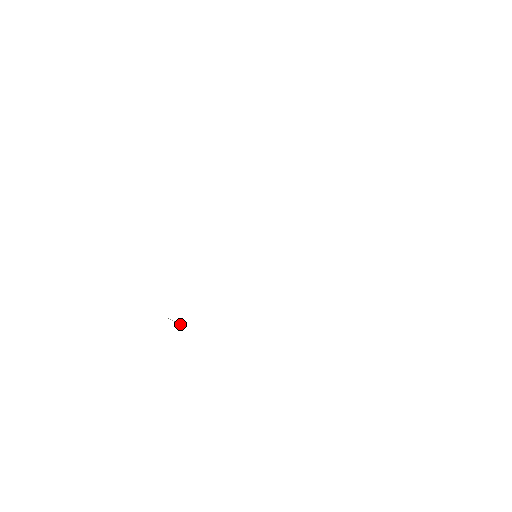
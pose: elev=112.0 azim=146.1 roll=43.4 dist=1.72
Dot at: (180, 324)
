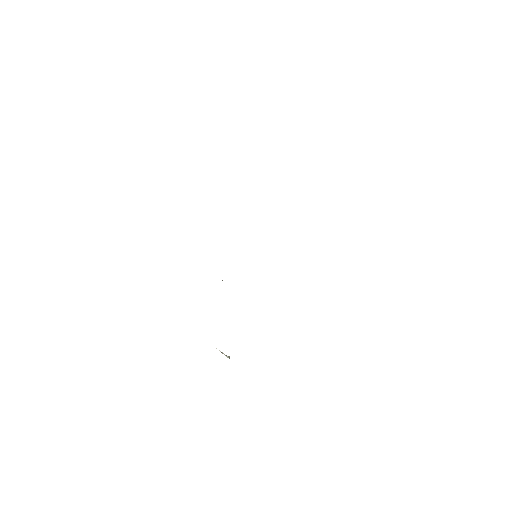
Dot at: occluded
